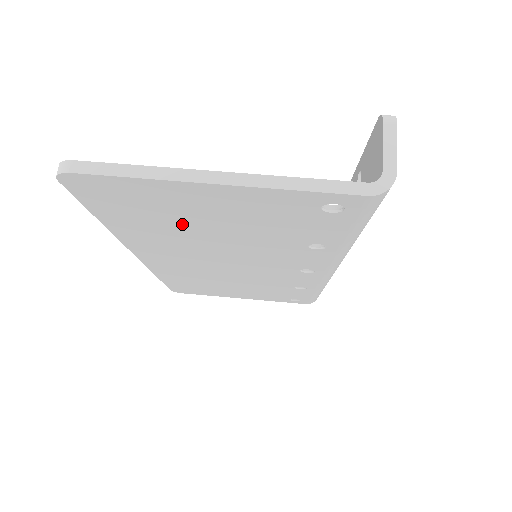
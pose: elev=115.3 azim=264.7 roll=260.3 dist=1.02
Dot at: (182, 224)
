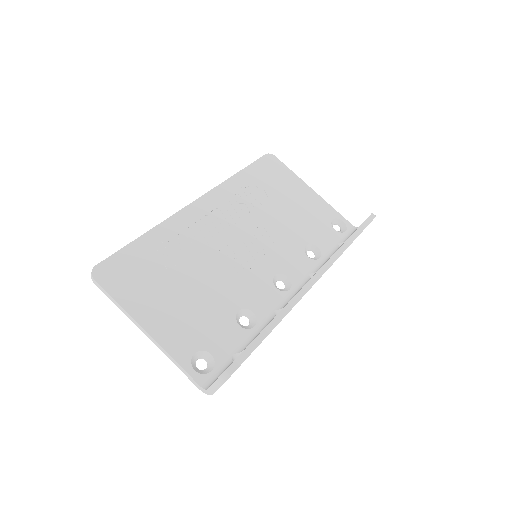
Dot at: occluded
